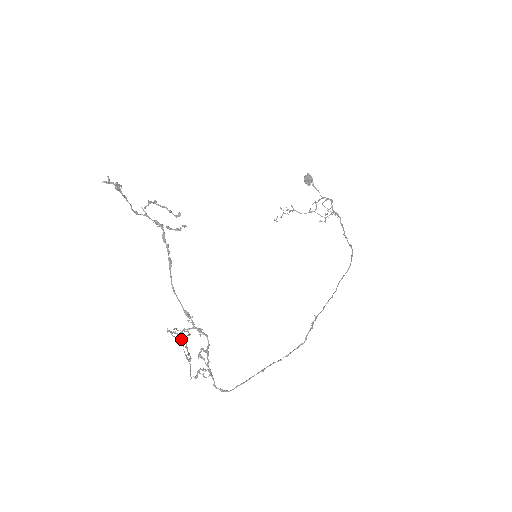
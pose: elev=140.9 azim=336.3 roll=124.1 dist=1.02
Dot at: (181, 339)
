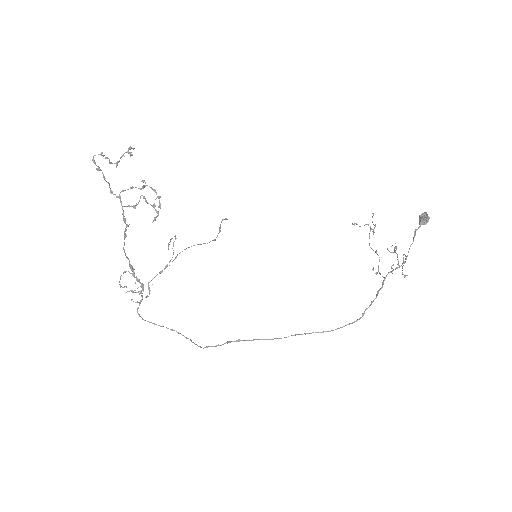
Dot at: (121, 275)
